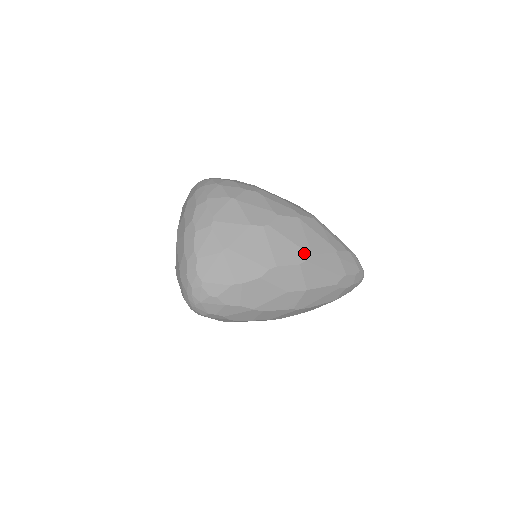
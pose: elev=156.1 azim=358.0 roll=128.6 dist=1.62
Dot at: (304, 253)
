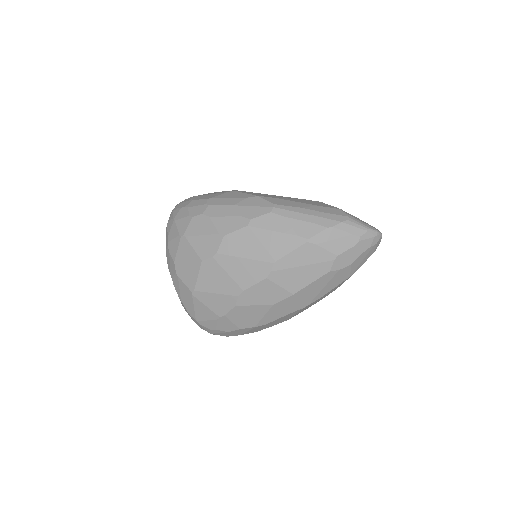
Dot at: (266, 264)
